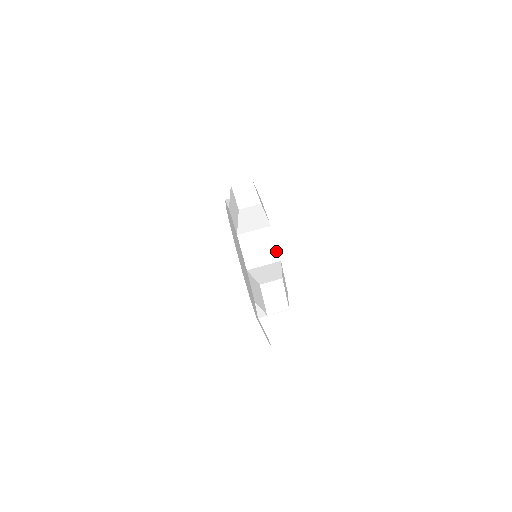
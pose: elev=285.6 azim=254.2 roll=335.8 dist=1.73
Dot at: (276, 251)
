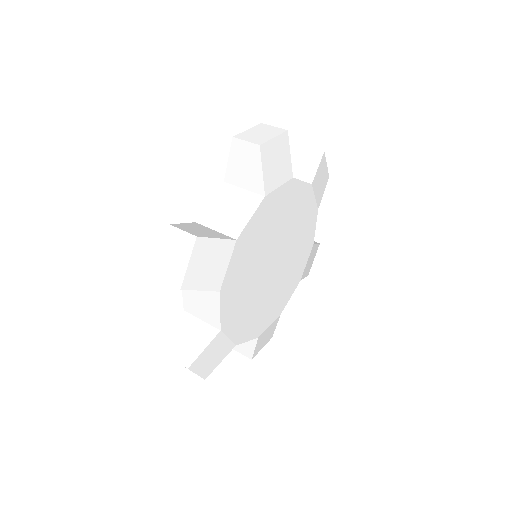
Dot at: (297, 179)
